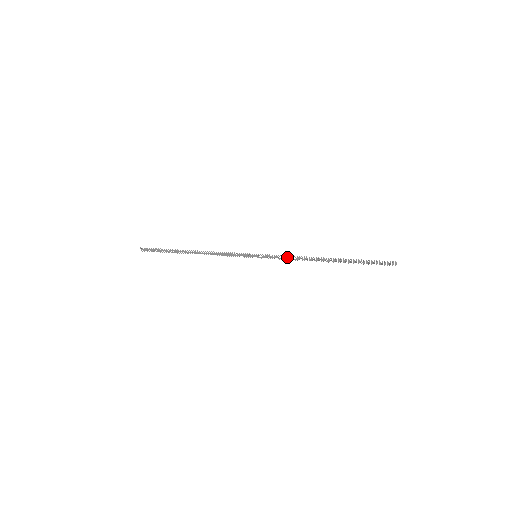
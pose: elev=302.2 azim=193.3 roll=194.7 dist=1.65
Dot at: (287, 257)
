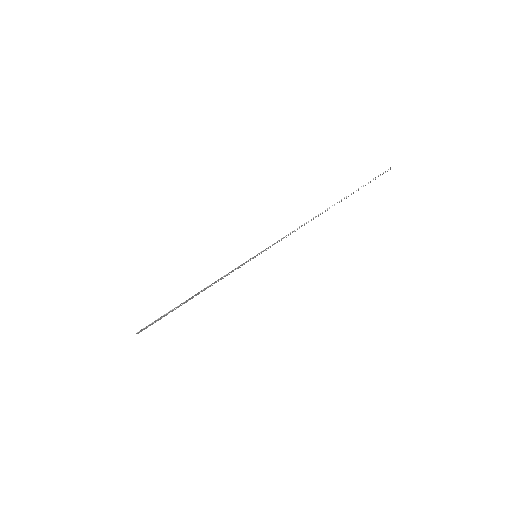
Dot at: occluded
